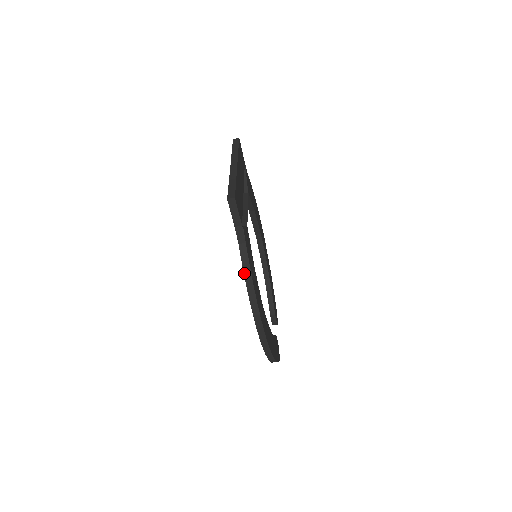
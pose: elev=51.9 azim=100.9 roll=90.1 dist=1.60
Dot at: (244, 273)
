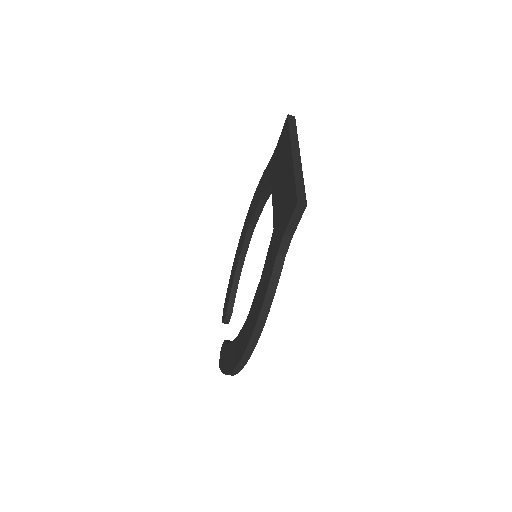
Dot at: (268, 289)
